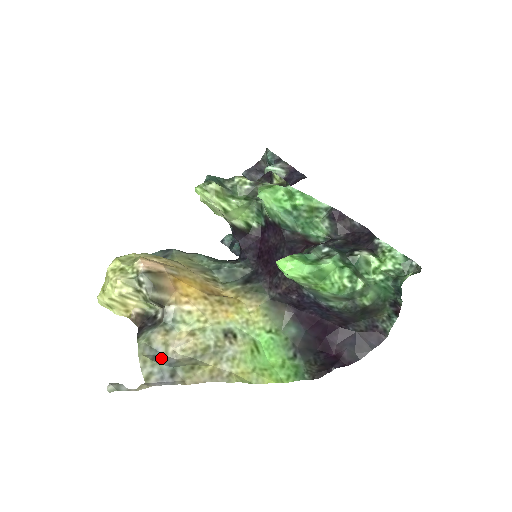
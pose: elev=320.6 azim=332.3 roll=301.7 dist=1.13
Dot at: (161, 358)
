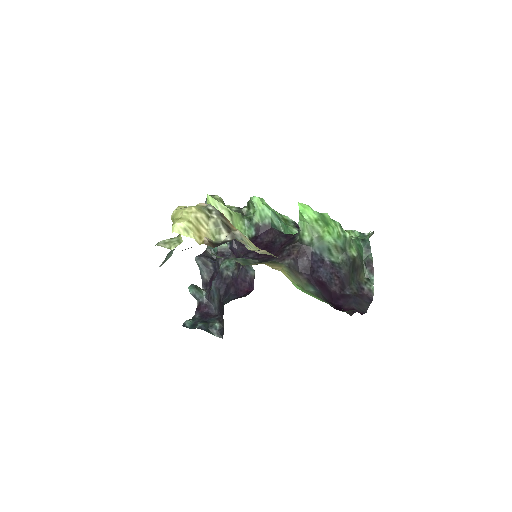
Dot at: occluded
